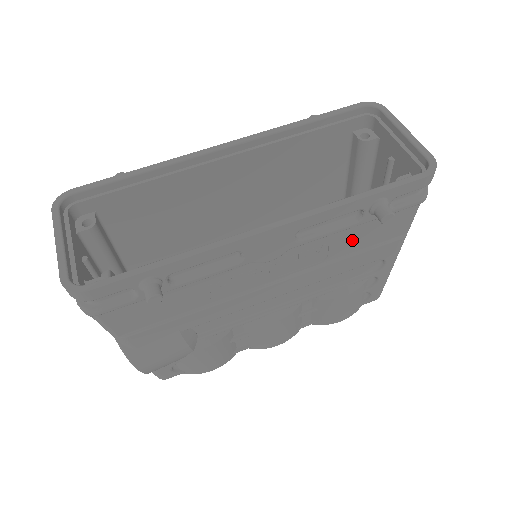
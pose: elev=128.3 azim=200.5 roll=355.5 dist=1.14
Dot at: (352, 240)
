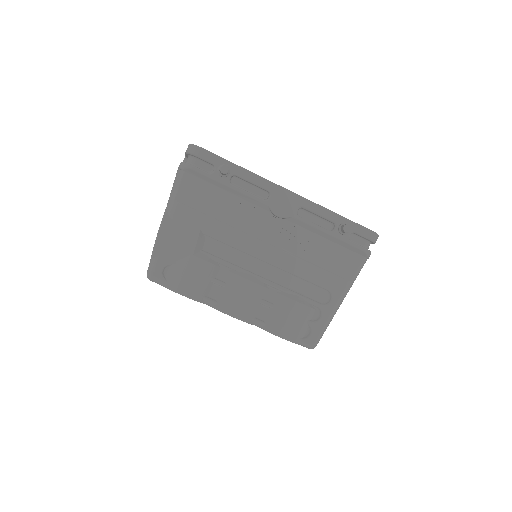
Dot at: (321, 252)
